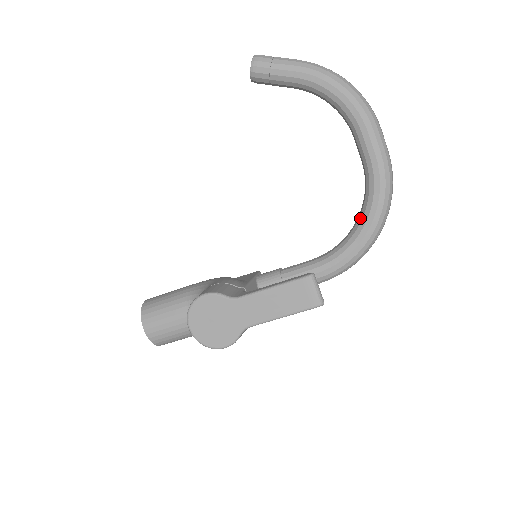
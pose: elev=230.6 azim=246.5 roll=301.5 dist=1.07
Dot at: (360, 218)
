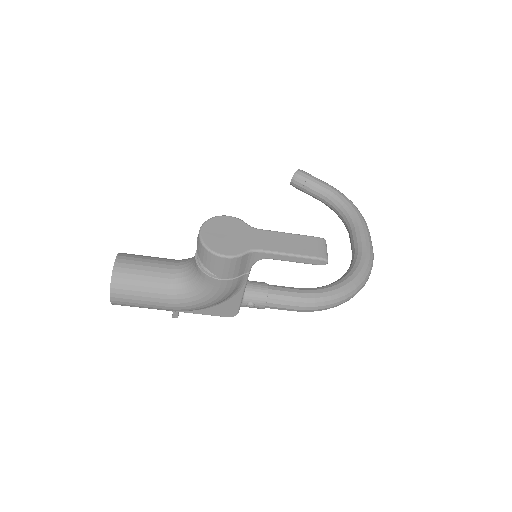
Dot at: (345, 275)
